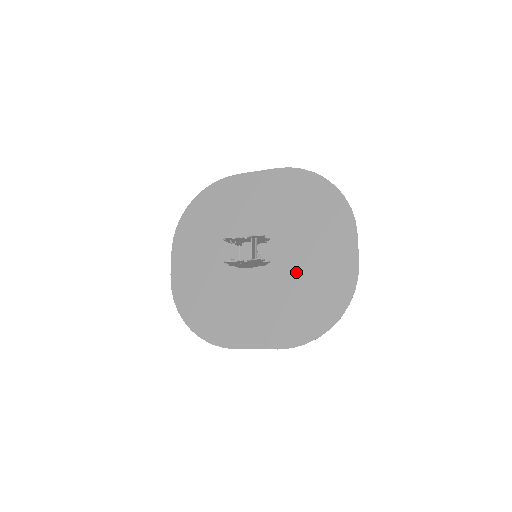
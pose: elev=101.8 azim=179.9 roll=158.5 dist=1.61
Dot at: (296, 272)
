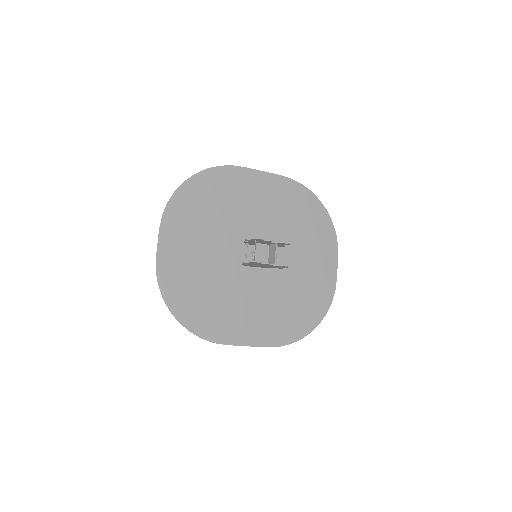
Dot at: (289, 278)
